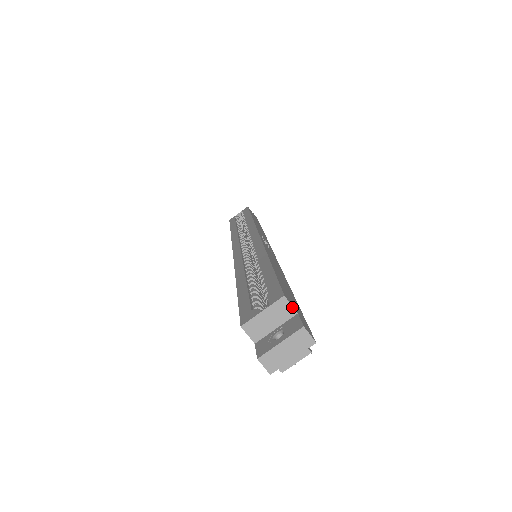
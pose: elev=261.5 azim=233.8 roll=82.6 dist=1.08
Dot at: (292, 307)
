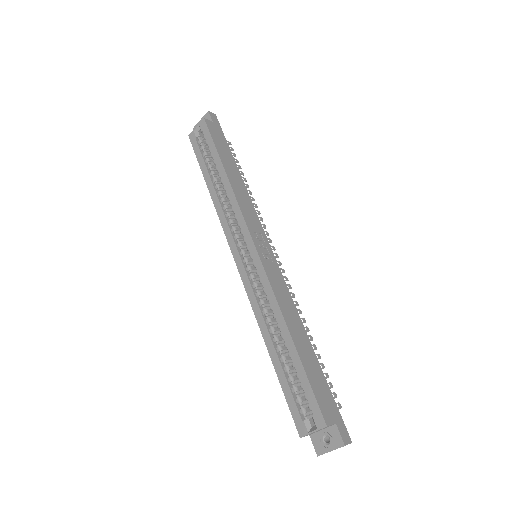
Dot at: (332, 425)
